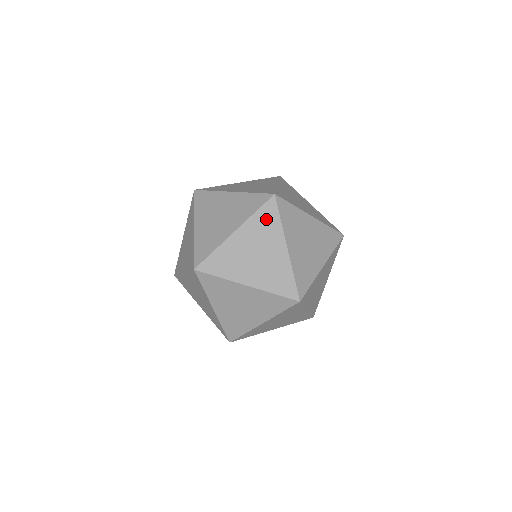
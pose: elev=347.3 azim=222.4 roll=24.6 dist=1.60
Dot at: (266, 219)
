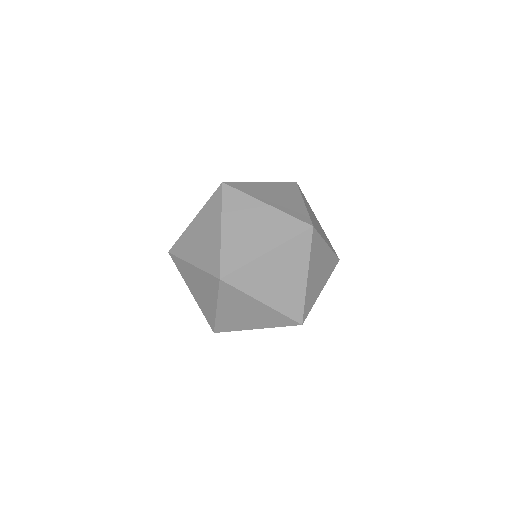
Dot at: (233, 201)
